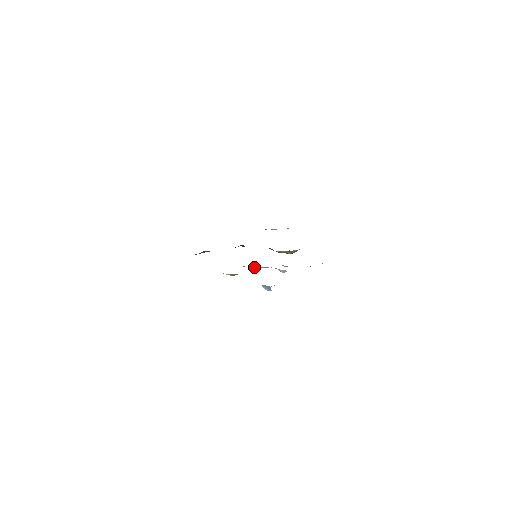
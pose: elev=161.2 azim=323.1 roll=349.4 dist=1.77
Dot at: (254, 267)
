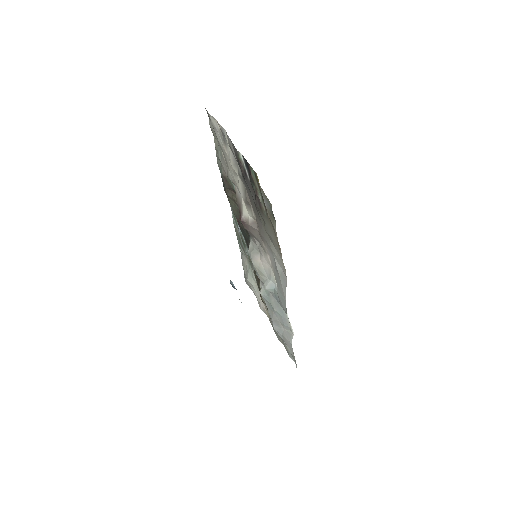
Dot at: (253, 255)
